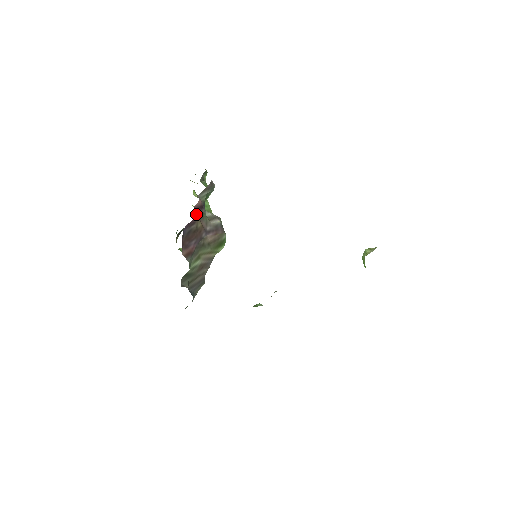
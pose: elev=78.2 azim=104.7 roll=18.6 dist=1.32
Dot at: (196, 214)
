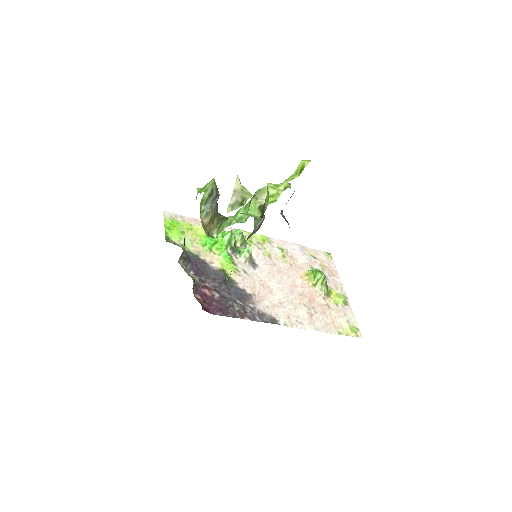
Dot at: occluded
